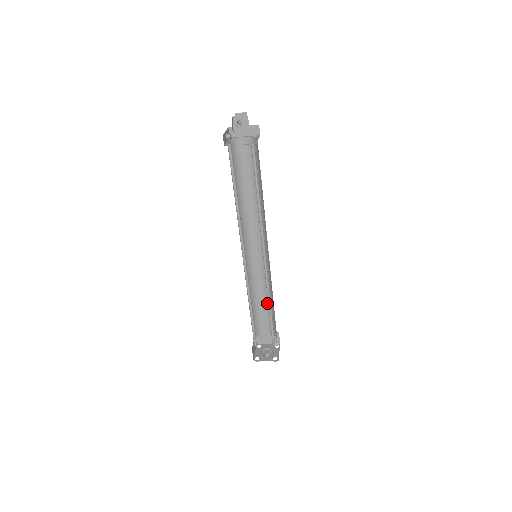
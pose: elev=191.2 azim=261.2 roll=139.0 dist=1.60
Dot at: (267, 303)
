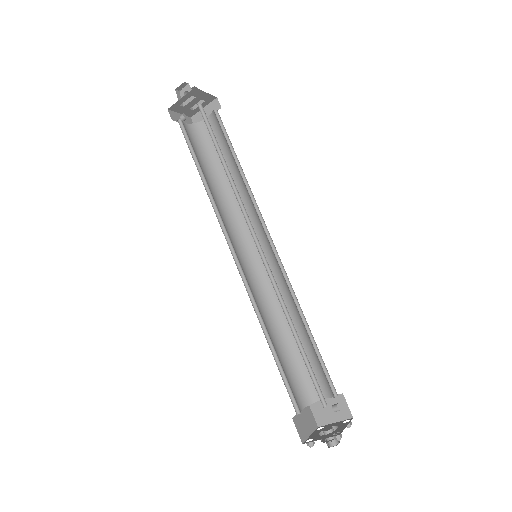
Dot at: (305, 339)
